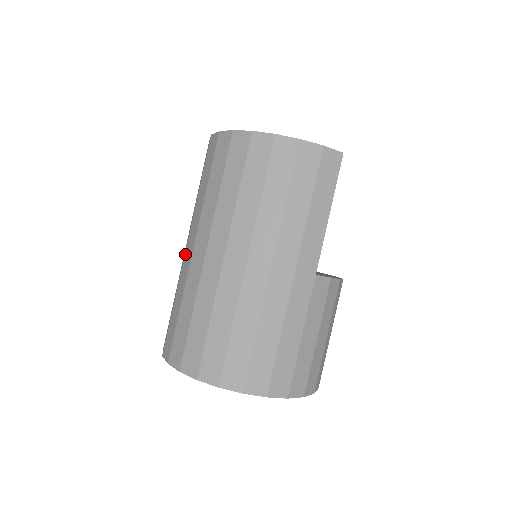
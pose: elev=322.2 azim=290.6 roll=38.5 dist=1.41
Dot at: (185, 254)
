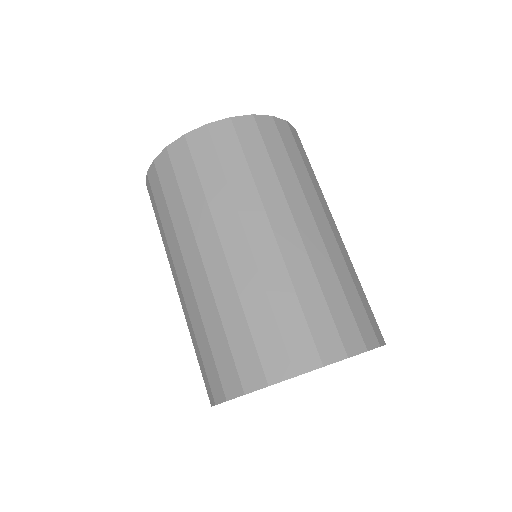
Dot at: (228, 257)
